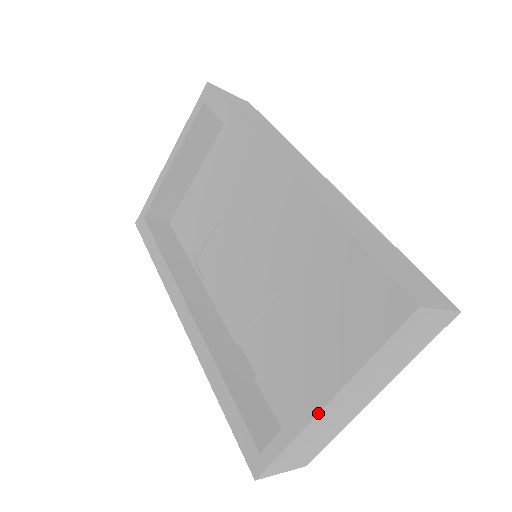
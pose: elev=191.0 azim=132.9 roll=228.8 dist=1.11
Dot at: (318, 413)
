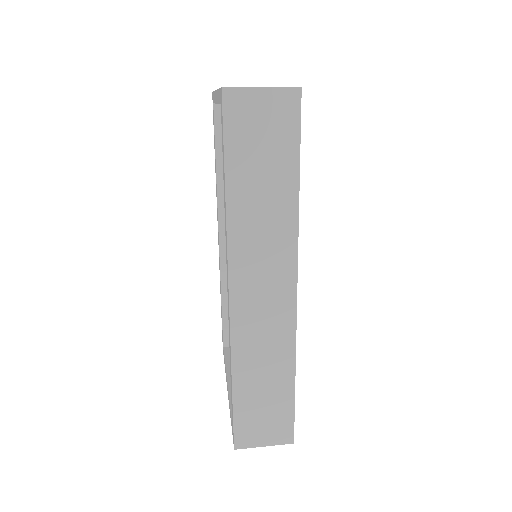
Dot at: occluded
